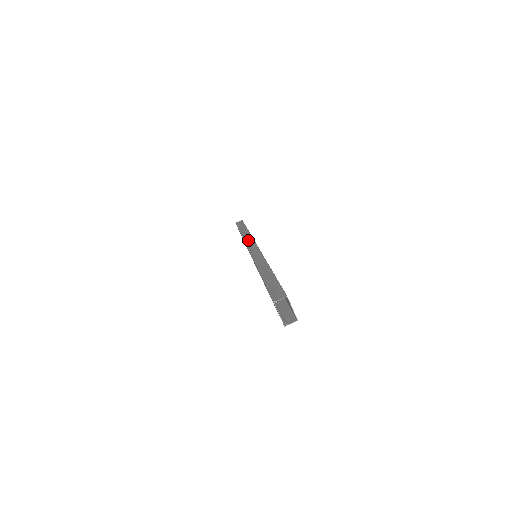
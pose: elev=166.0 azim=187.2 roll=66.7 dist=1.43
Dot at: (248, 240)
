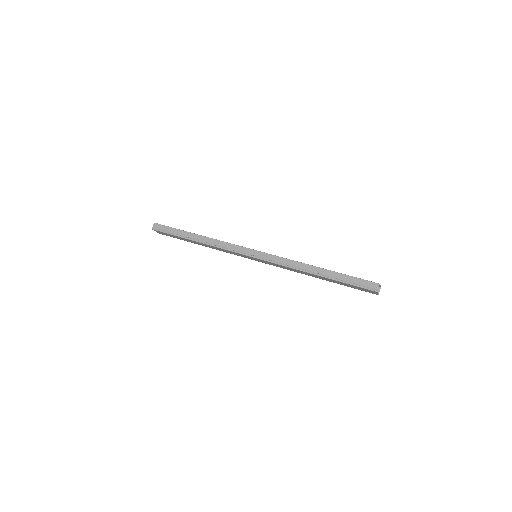
Dot at: (229, 247)
